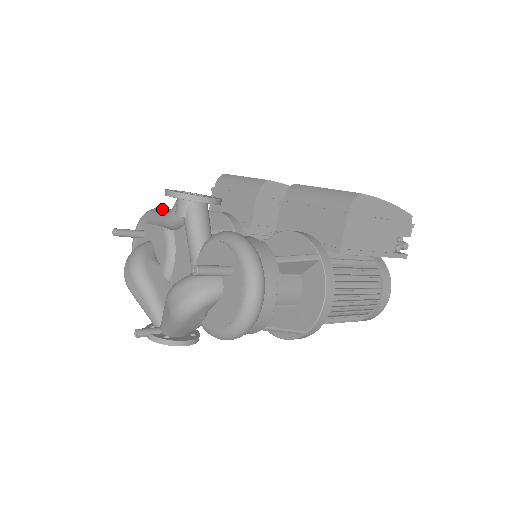
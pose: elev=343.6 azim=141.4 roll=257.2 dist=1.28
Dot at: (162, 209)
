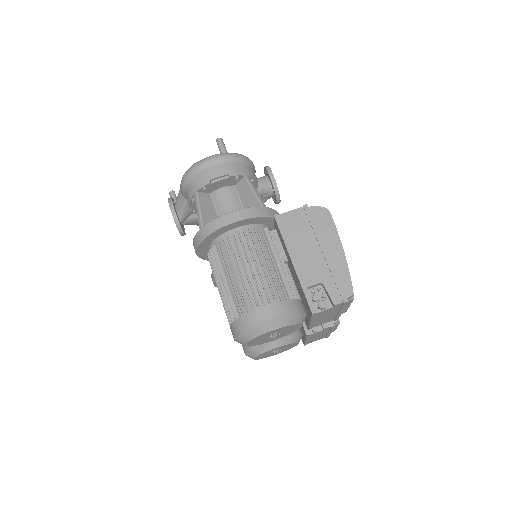
Dot at: occluded
